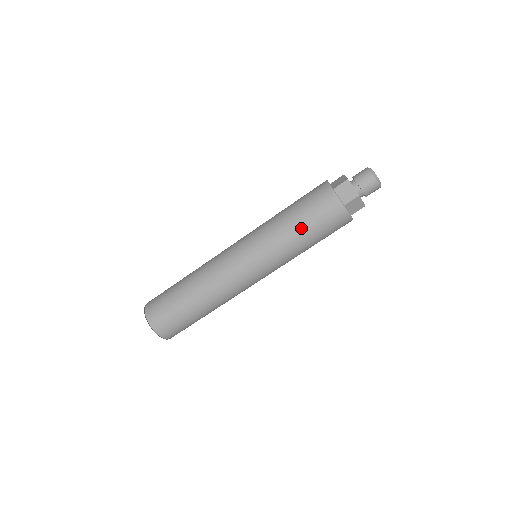
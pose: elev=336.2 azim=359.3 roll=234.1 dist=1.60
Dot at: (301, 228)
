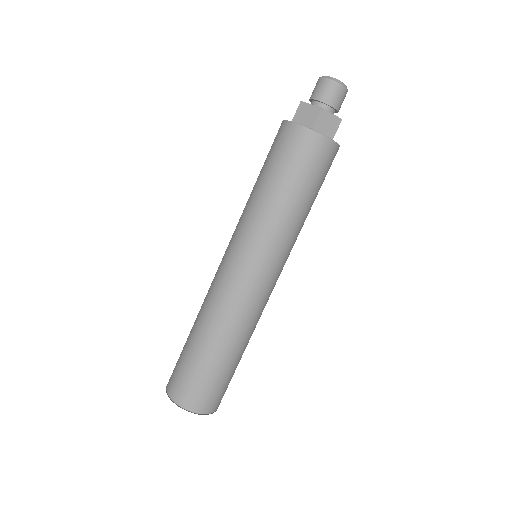
Dot at: (259, 176)
